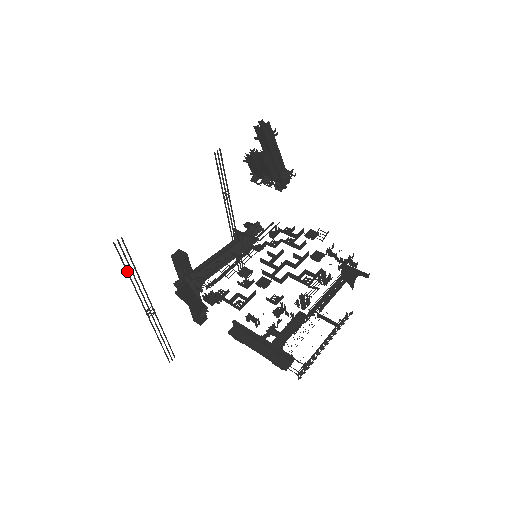
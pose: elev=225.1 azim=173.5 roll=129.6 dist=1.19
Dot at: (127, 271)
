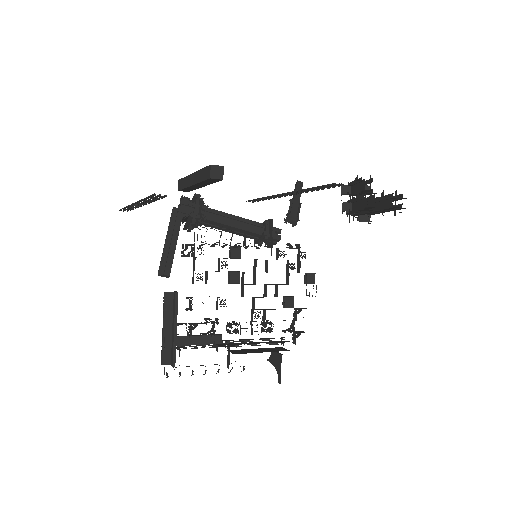
Dot at: (145, 199)
